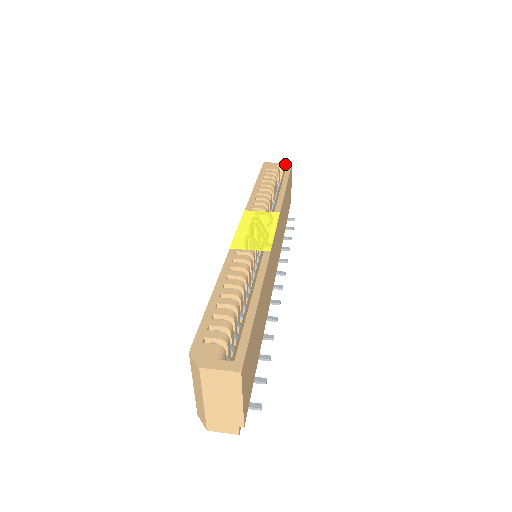
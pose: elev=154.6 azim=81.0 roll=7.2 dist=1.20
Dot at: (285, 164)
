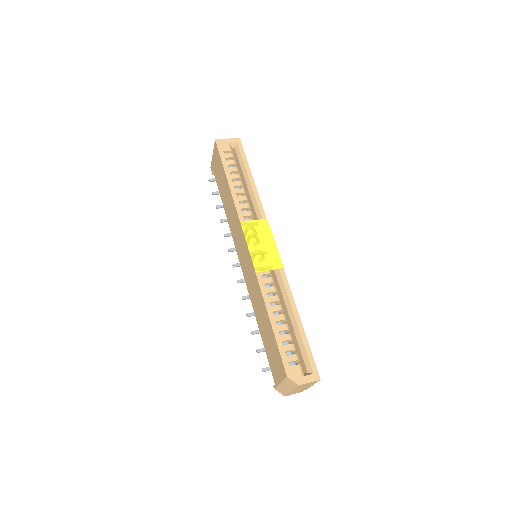
Dot at: (235, 140)
